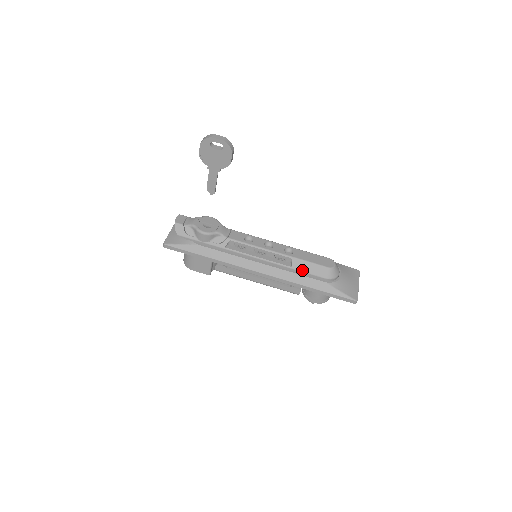
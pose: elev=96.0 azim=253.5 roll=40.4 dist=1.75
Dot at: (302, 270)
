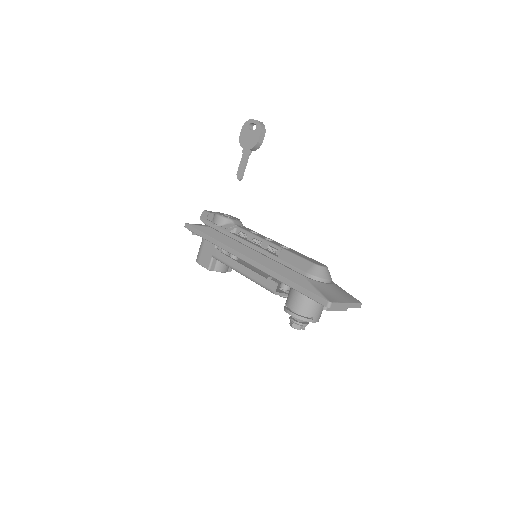
Dot at: (286, 261)
